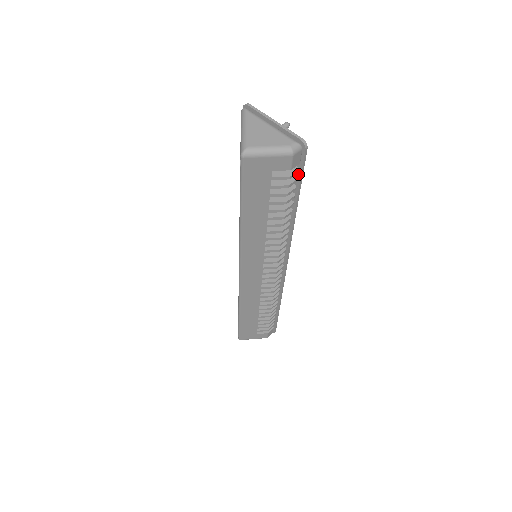
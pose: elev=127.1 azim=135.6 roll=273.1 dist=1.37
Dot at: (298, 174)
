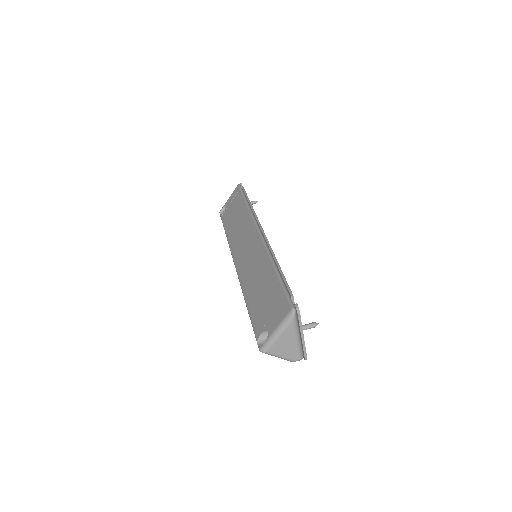
Dot at: occluded
